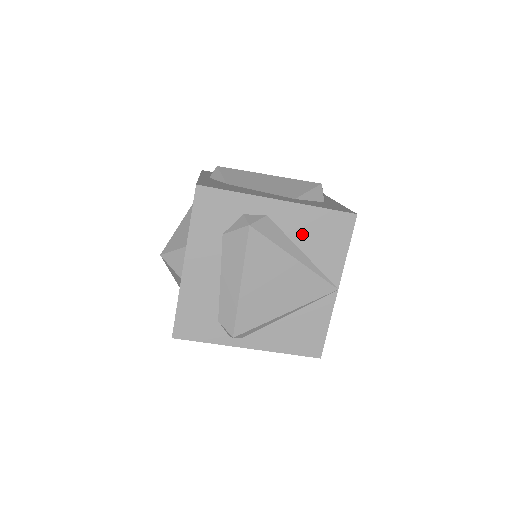
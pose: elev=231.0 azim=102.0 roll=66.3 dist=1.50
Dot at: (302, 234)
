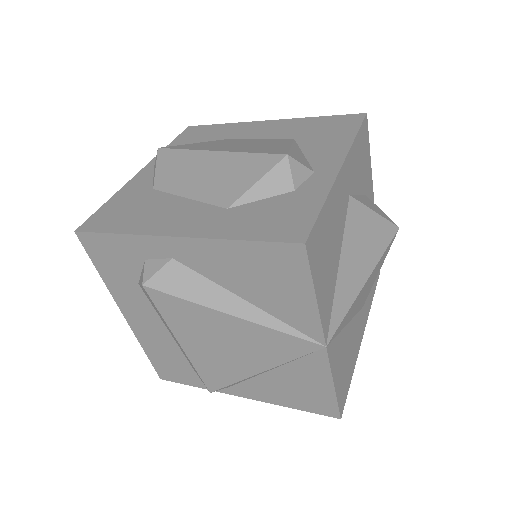
Dot at: (233, 278)
